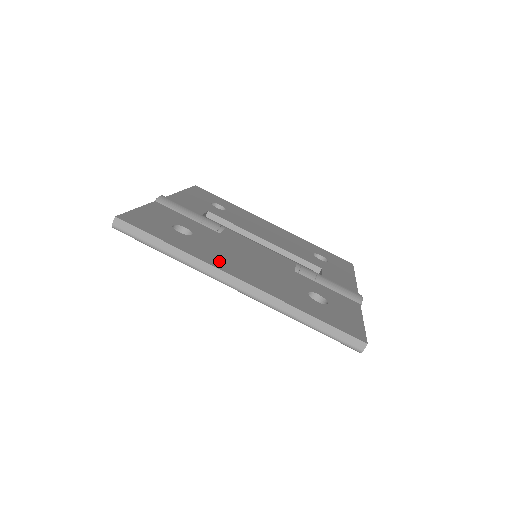
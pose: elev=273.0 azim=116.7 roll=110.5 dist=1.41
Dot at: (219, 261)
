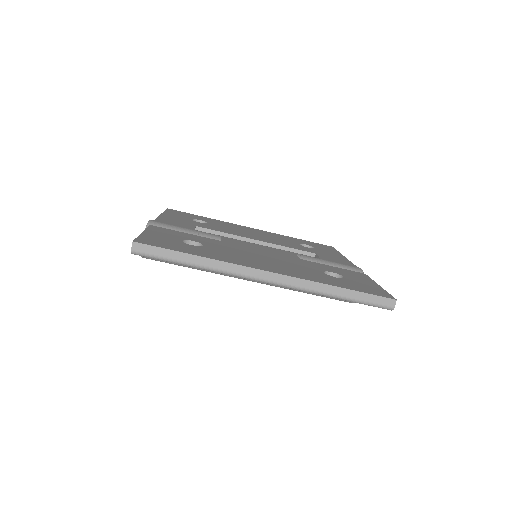
Dot at: (242, 261)
